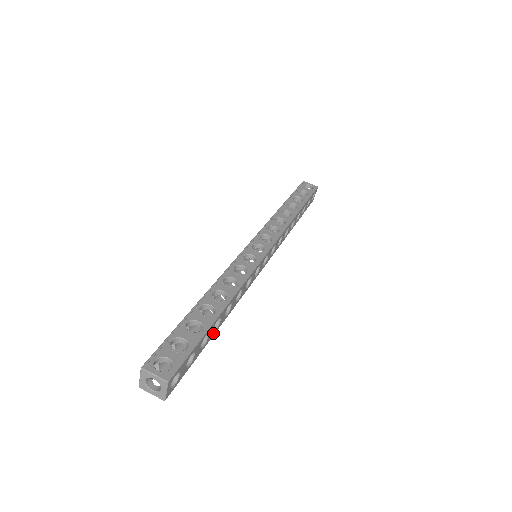
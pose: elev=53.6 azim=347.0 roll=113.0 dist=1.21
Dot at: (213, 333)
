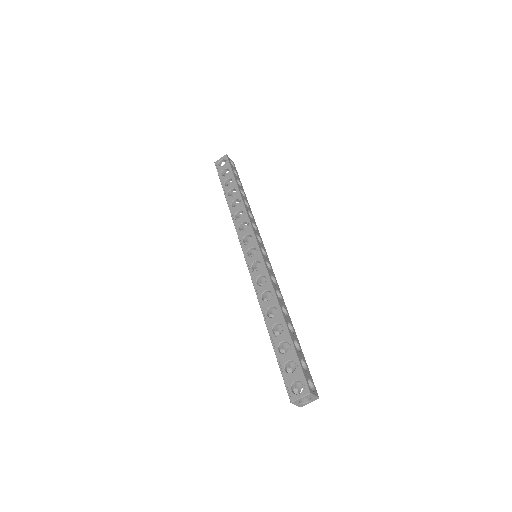
Dot at: (294, 333)
